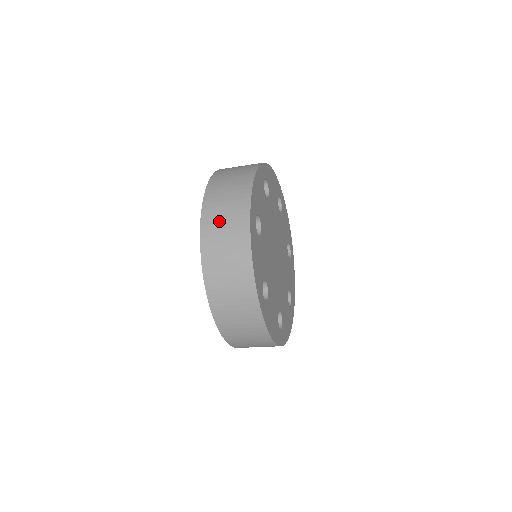
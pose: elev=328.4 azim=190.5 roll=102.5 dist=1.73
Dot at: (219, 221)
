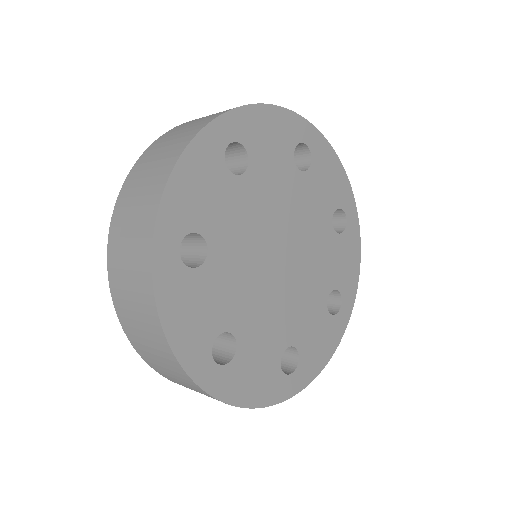
Dot at: (122, 254)
